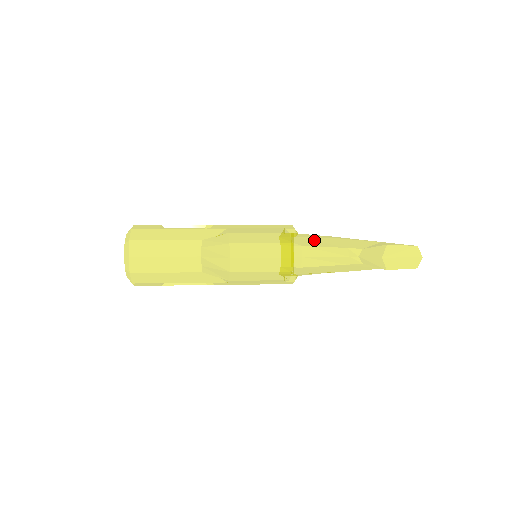
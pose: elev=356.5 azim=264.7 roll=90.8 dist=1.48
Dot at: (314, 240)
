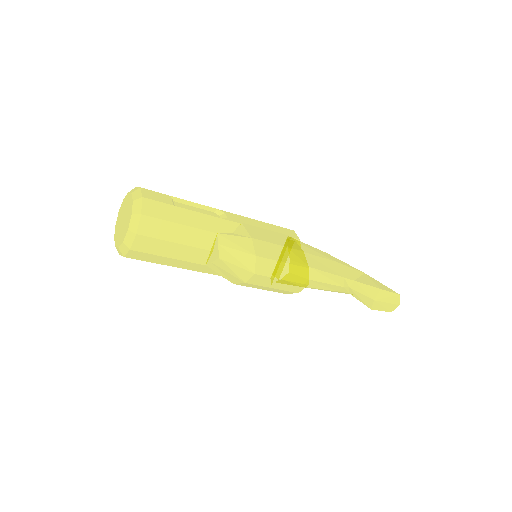
Dot at: (317, 260)
